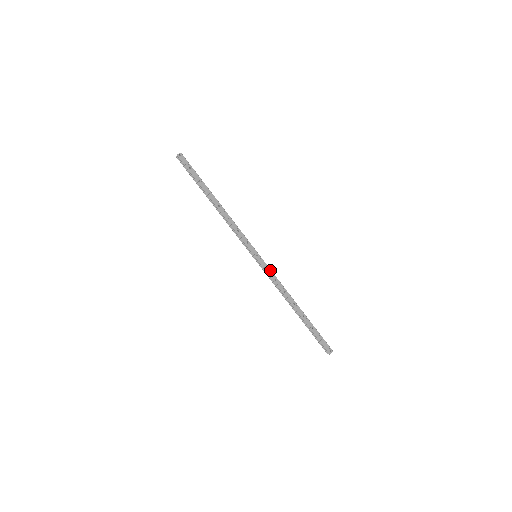
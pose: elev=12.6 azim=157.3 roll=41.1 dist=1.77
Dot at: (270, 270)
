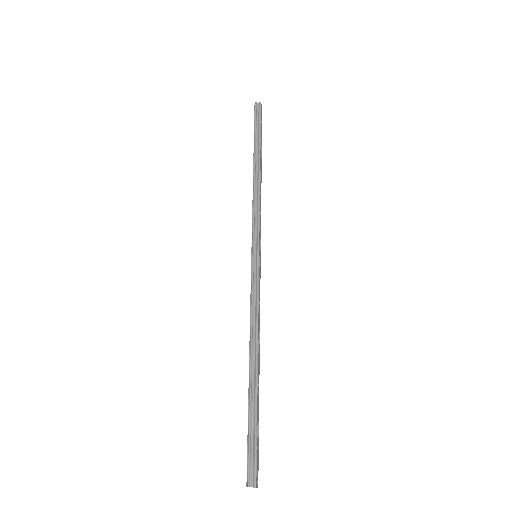
Dot at: occluded
